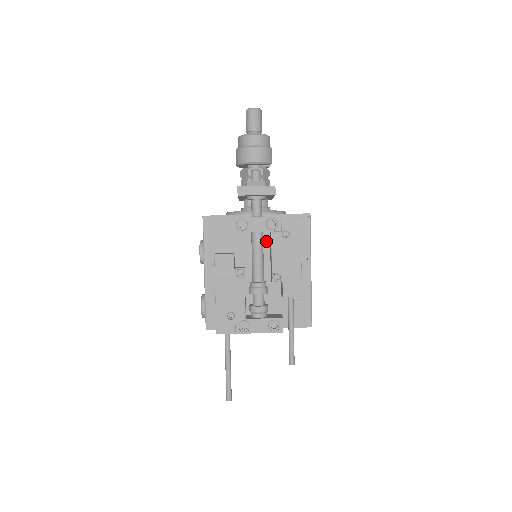
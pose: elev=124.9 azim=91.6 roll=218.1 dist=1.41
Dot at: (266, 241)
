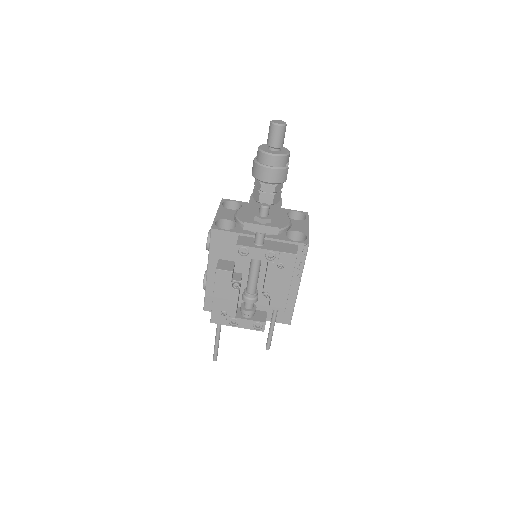
Dot at: occluded
